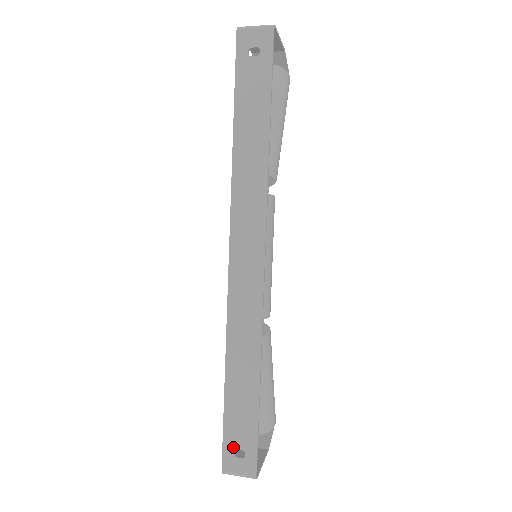
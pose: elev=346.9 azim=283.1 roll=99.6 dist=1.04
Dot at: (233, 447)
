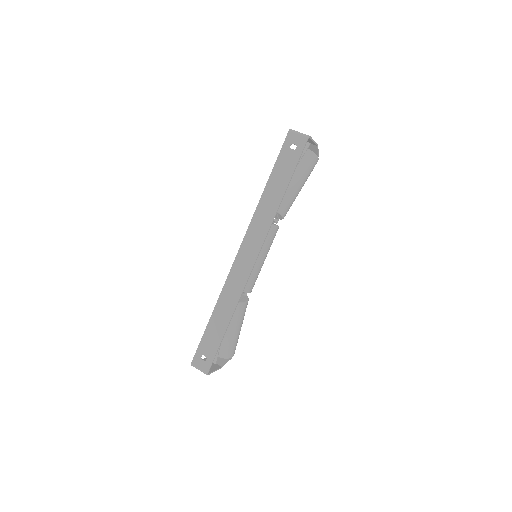
Dot at: (202, 353)
